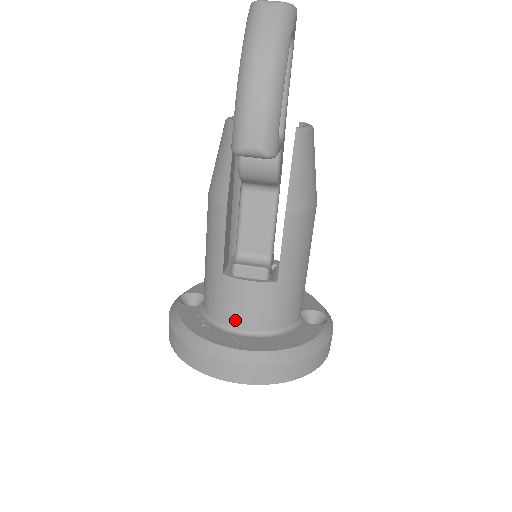
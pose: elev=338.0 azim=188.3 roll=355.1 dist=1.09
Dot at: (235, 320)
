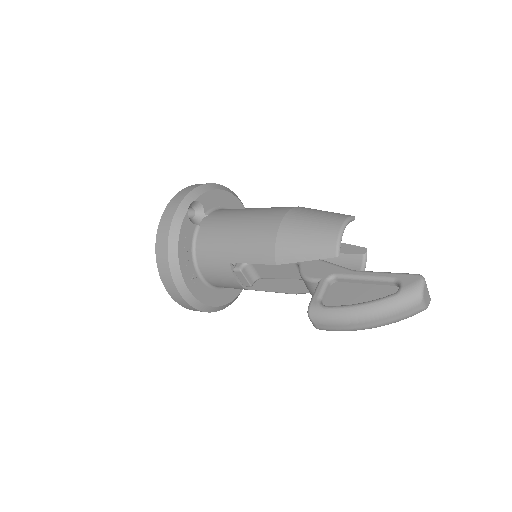
Dot at: (206, 273)
